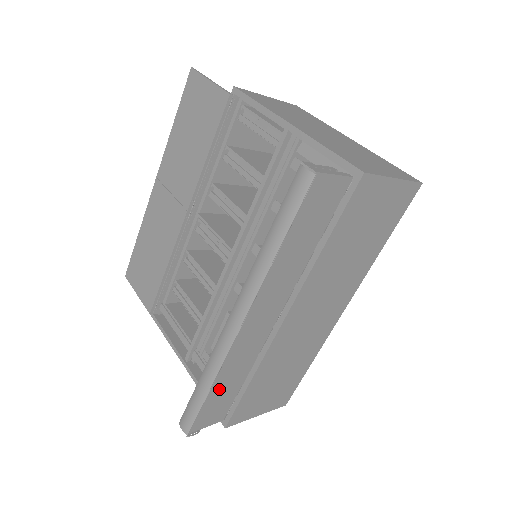
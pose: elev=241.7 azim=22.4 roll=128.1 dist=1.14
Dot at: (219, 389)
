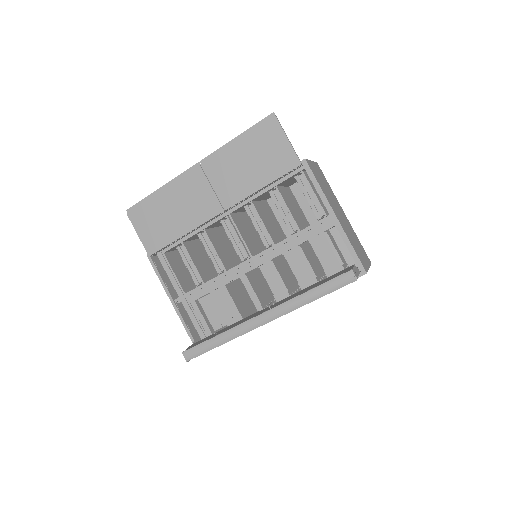
Dot at: occluded
